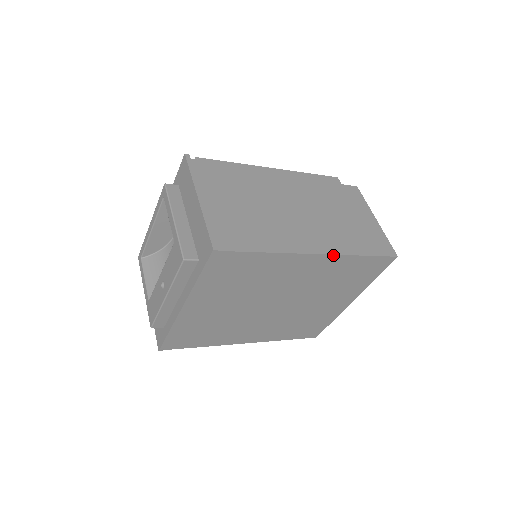
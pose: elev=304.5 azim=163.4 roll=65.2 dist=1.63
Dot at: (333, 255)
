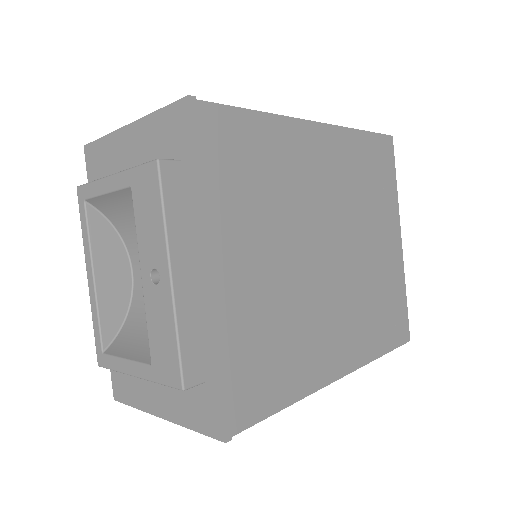
Dot at: (333, 127)
